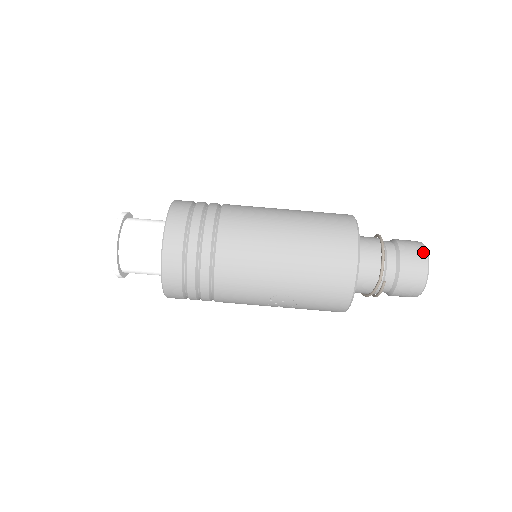
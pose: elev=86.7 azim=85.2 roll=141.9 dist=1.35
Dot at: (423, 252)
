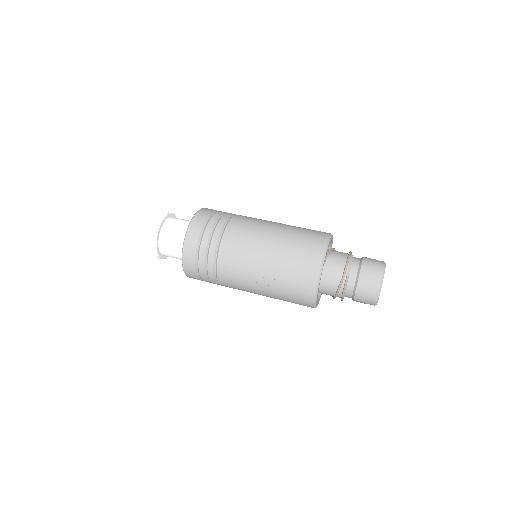
Dot at: (381, 263)
